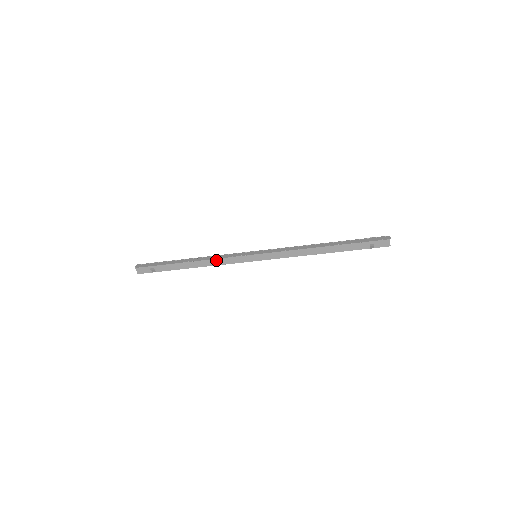
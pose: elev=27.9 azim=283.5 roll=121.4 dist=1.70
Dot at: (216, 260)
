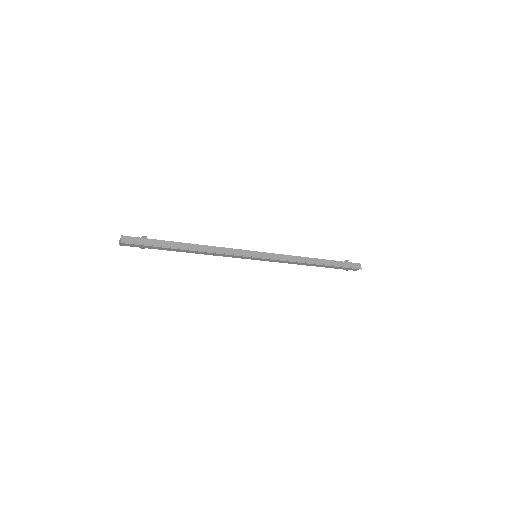
Dot at: (218, 253)
